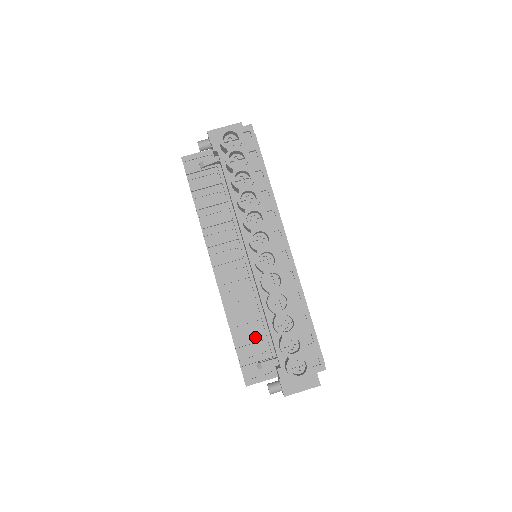
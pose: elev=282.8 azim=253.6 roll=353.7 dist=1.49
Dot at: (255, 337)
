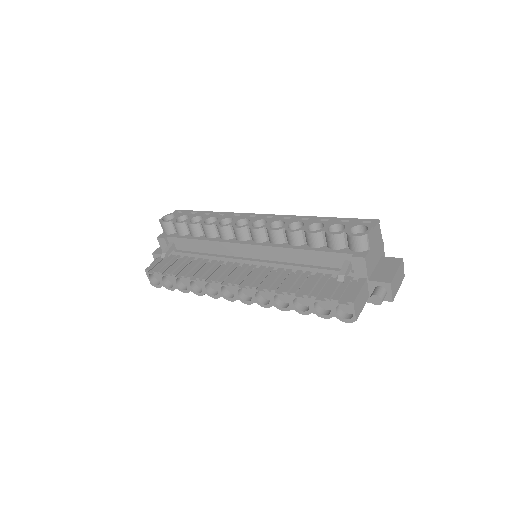
Dot at: (315, 280)
